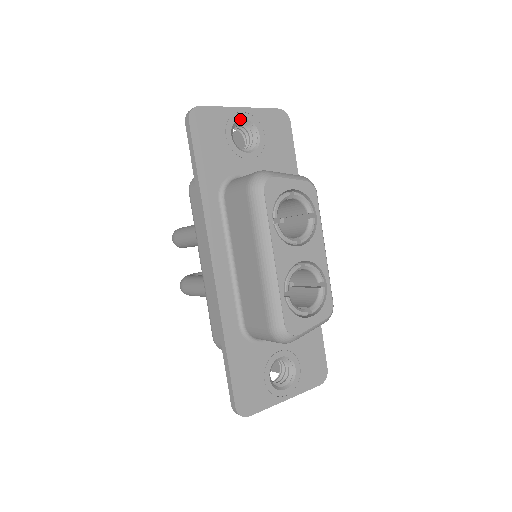
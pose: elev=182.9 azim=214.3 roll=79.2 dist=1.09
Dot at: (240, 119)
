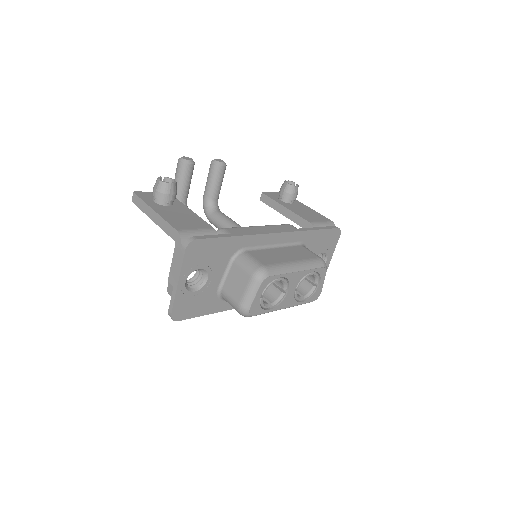
Dot at: (185, 284)
